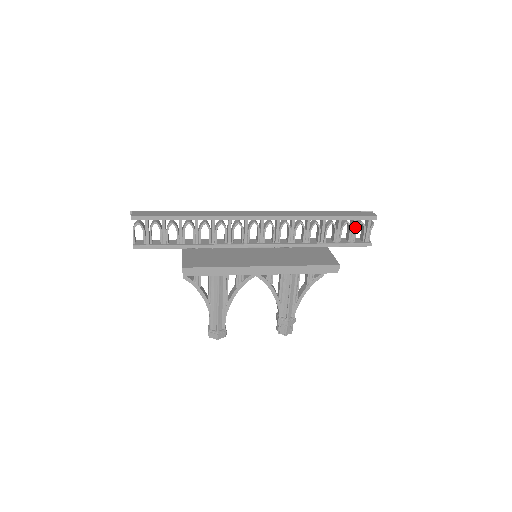
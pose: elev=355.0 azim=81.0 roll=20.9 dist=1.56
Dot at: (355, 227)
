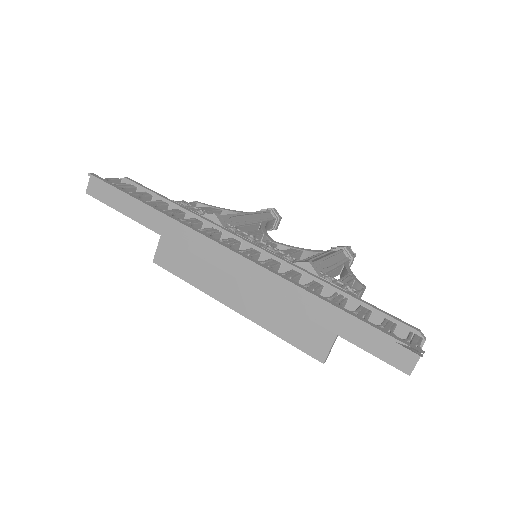
Dot at: occluded
